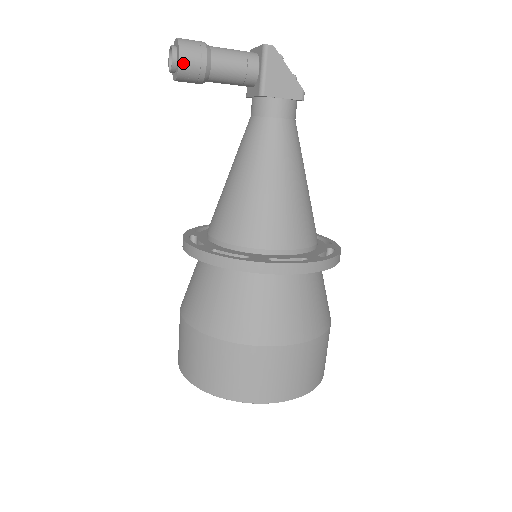
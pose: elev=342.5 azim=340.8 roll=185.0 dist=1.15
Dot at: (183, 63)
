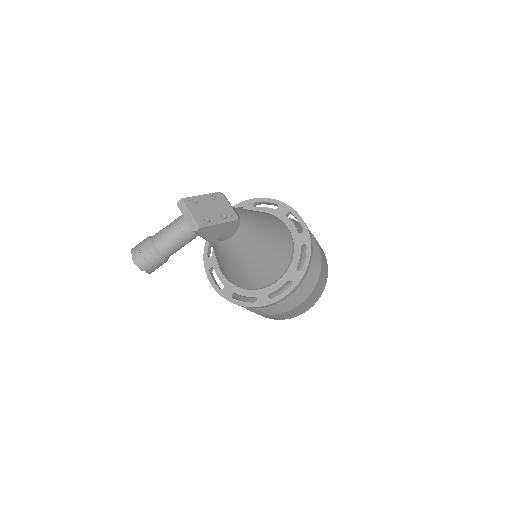
Dot at: occluded
